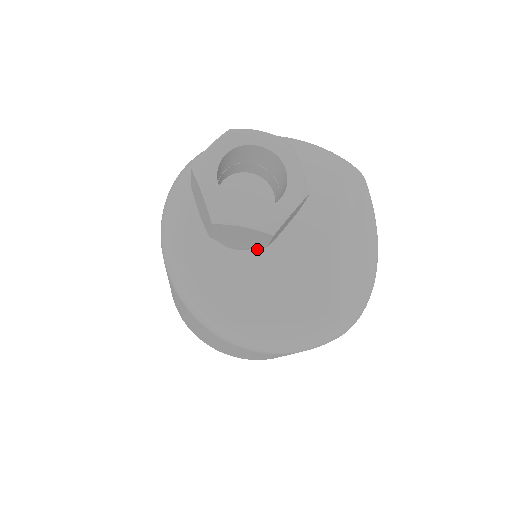
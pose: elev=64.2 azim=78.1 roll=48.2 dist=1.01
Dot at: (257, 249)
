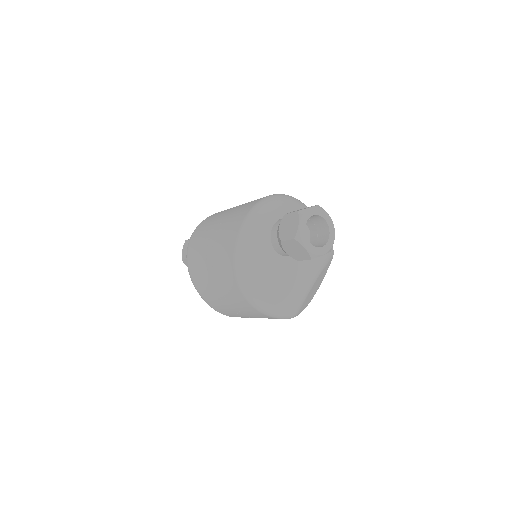
Dot at: (284, 257)
